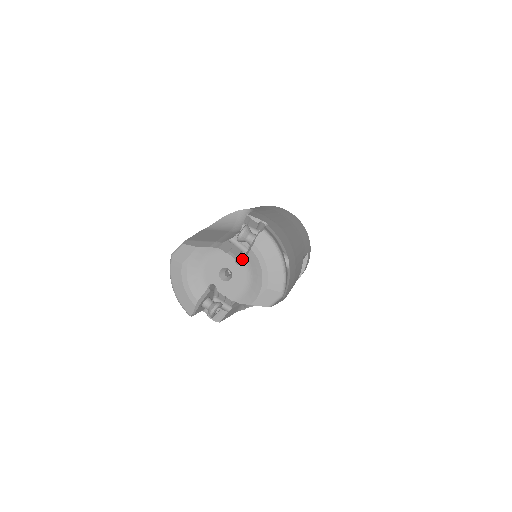
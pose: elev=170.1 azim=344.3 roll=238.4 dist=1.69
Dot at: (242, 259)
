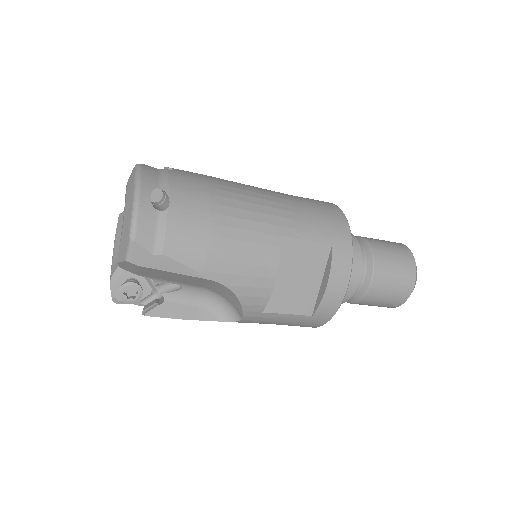
Dot at: occluded
